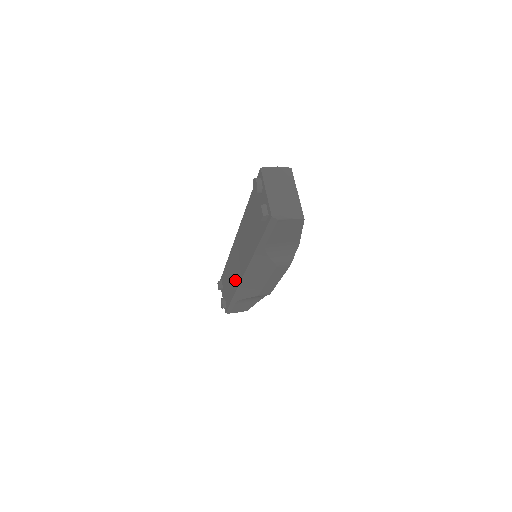
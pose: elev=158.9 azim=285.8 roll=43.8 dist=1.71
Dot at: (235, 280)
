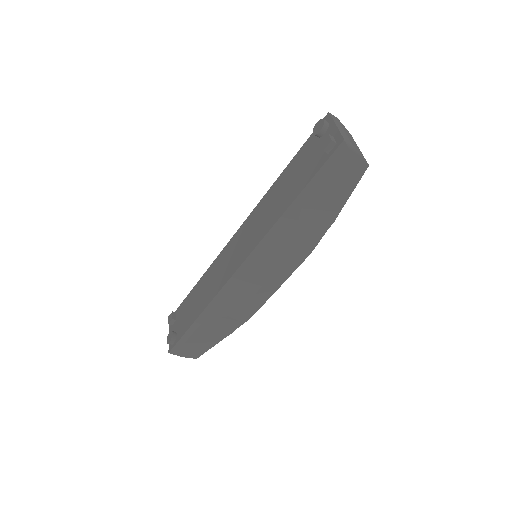
Dot at: (218, 283)
